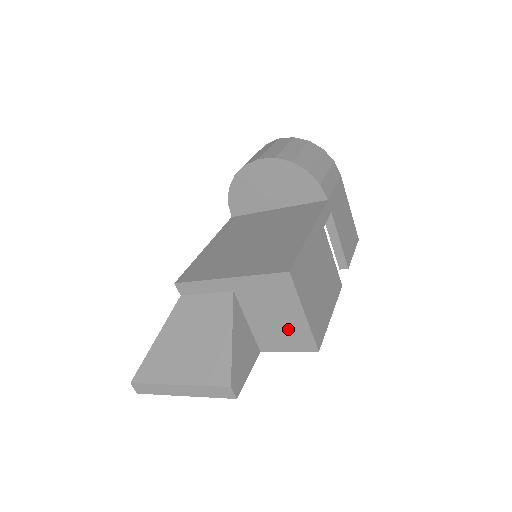
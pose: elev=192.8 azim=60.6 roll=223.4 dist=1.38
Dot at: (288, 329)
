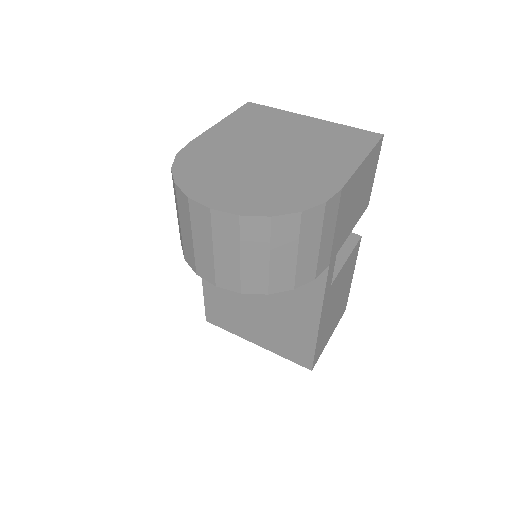
Dot at: occluded
